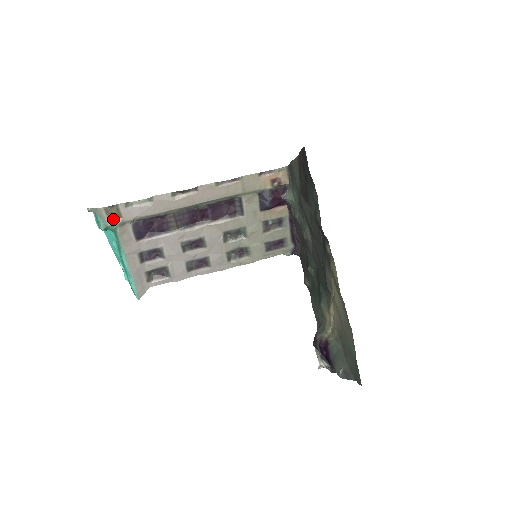
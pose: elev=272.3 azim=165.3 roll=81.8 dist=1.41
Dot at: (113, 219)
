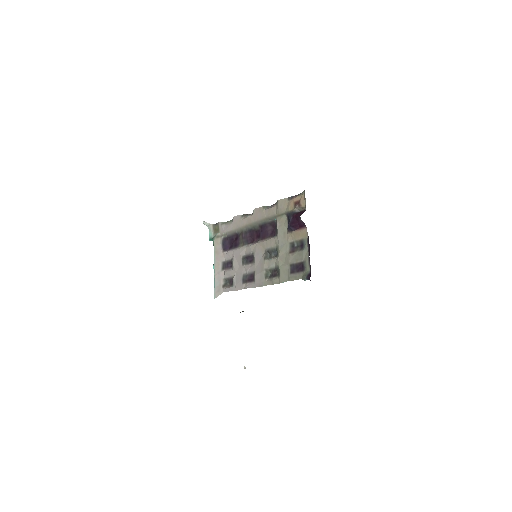
Dot at: (216, 233)
